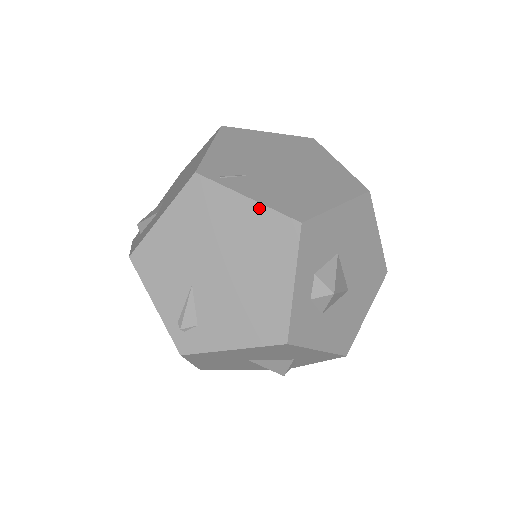
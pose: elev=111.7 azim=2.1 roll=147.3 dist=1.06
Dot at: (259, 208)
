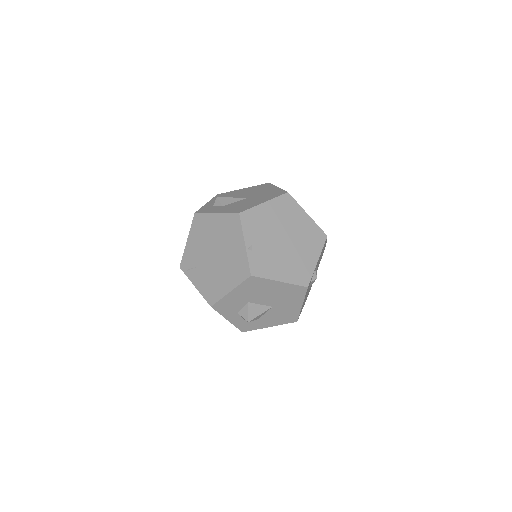
Dot at: (200, 292)
